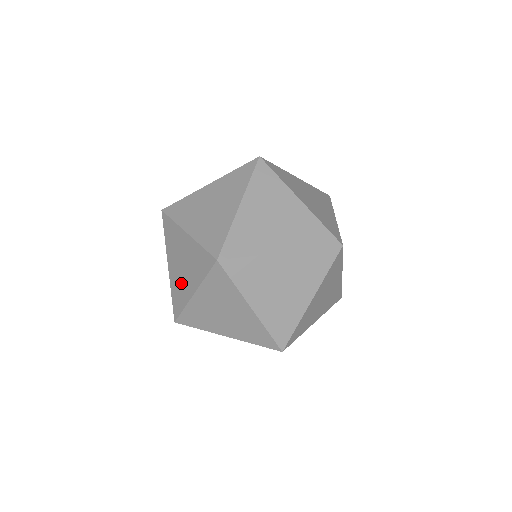
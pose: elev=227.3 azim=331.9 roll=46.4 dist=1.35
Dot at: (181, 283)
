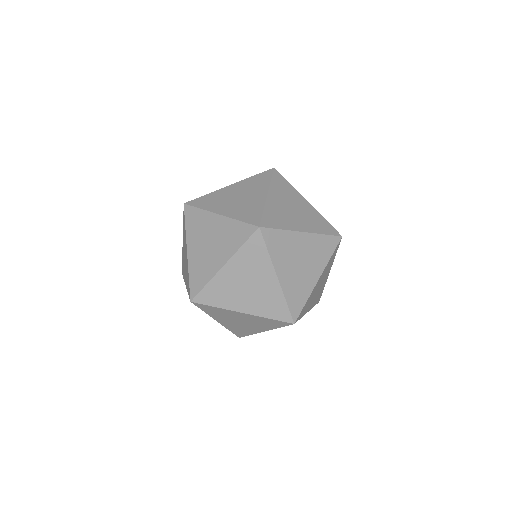
Dot at: occluded
